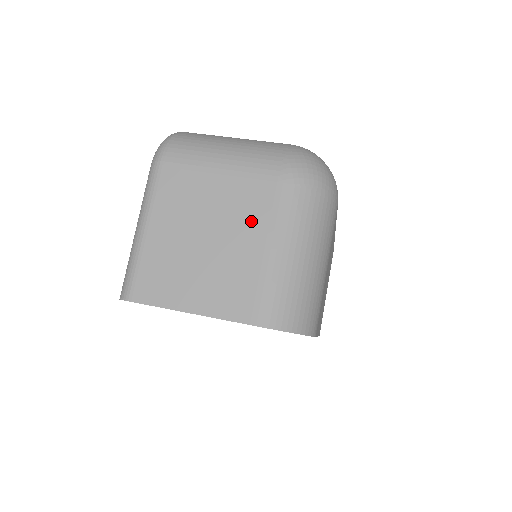
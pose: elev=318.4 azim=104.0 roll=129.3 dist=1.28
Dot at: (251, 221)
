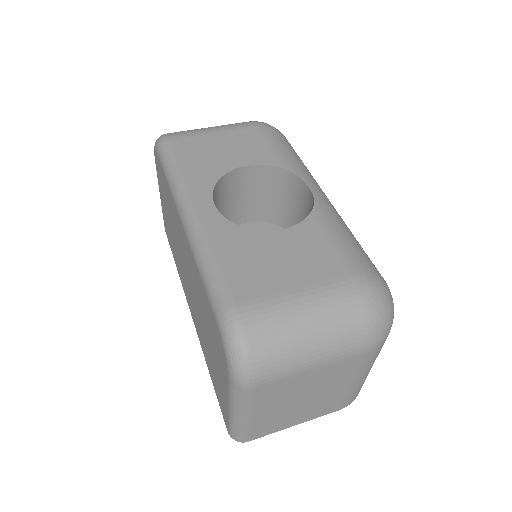
Dot at: (340, 379)
